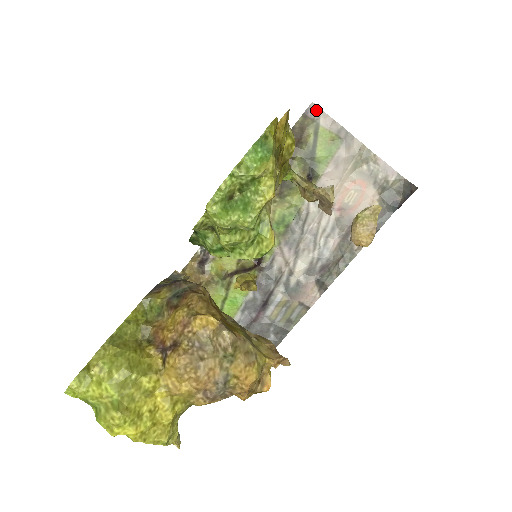
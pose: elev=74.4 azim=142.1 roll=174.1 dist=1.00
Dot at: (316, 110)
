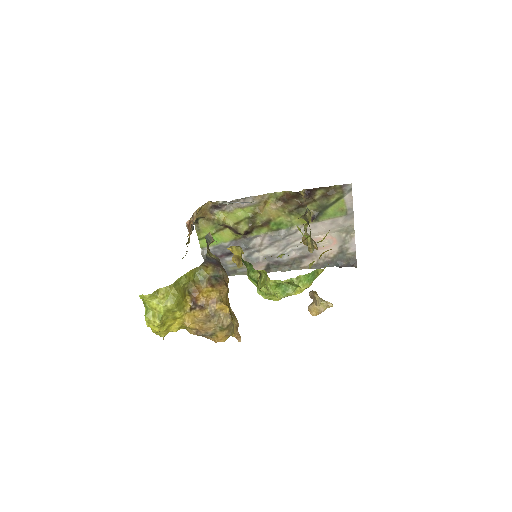
Dot at: (349, 189)
